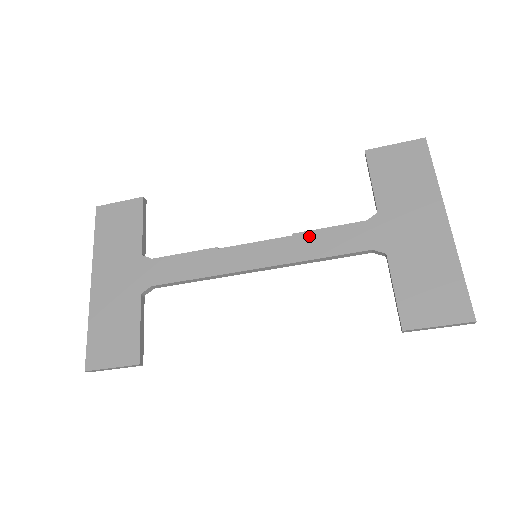
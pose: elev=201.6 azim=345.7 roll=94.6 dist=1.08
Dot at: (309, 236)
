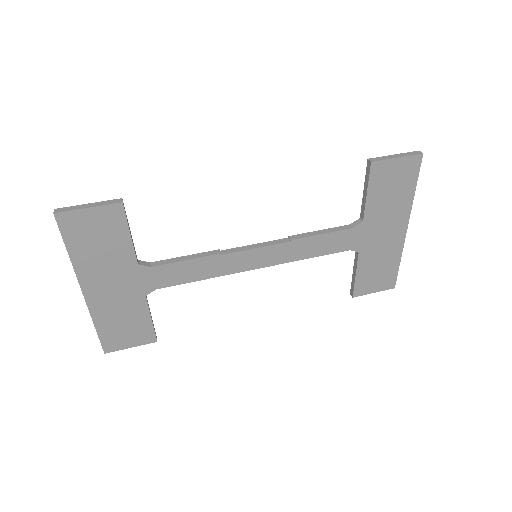
Dot at: (305, 242)
